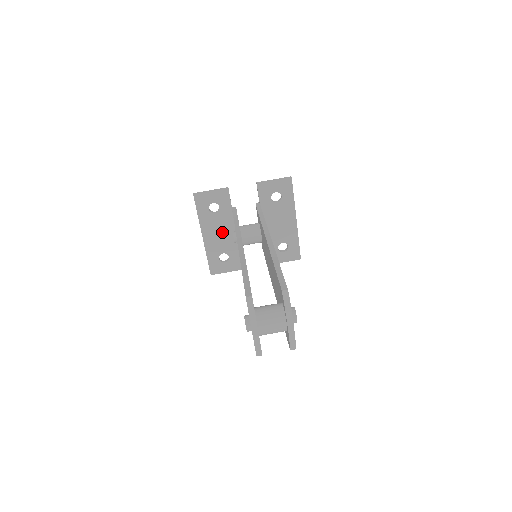
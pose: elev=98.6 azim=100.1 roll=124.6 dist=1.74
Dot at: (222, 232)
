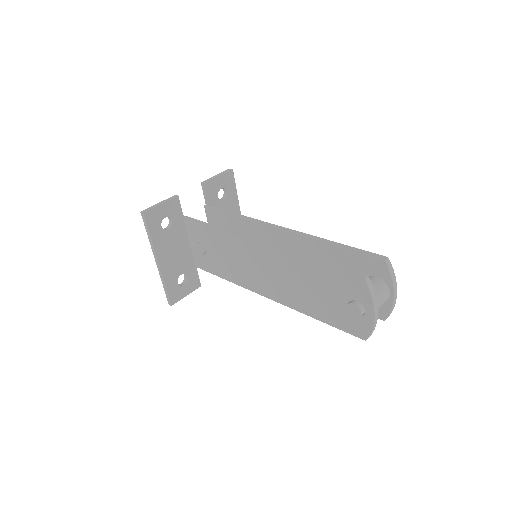
Dot at: (177, 250)
